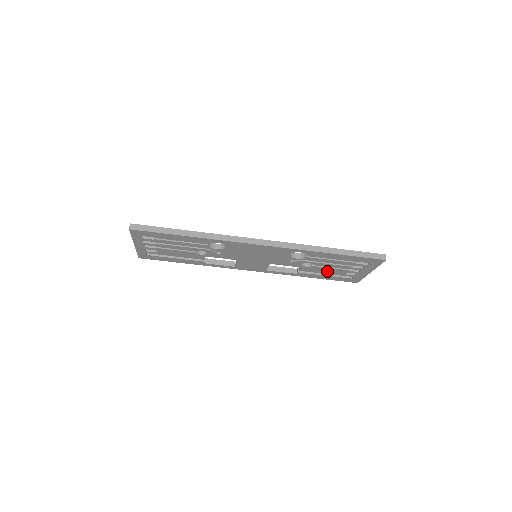
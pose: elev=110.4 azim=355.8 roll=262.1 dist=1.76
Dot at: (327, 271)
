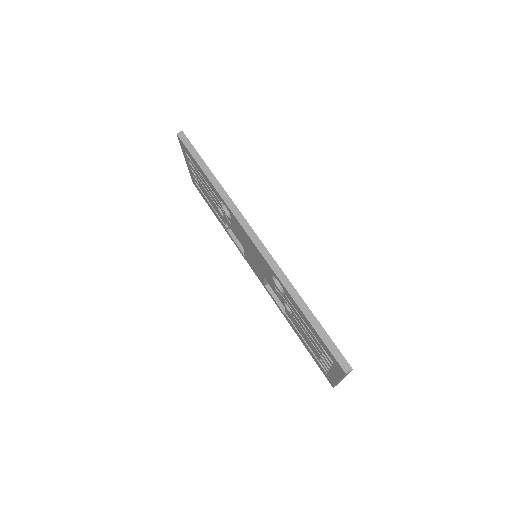
Dot at: (305, 337)
